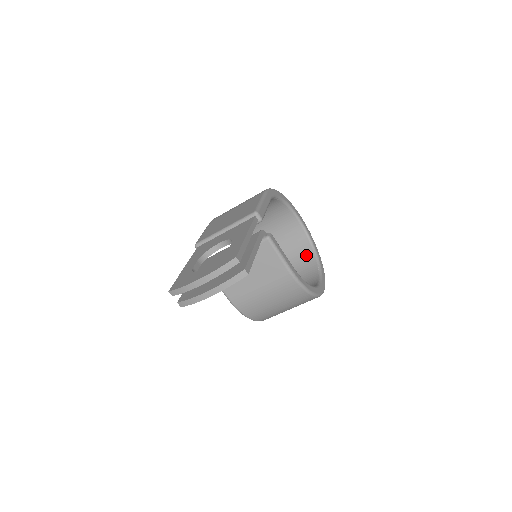
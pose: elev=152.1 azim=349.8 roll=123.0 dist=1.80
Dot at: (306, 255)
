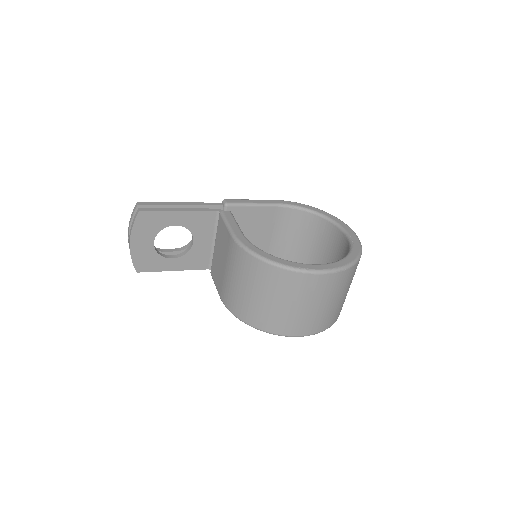
Dot at: occluded
